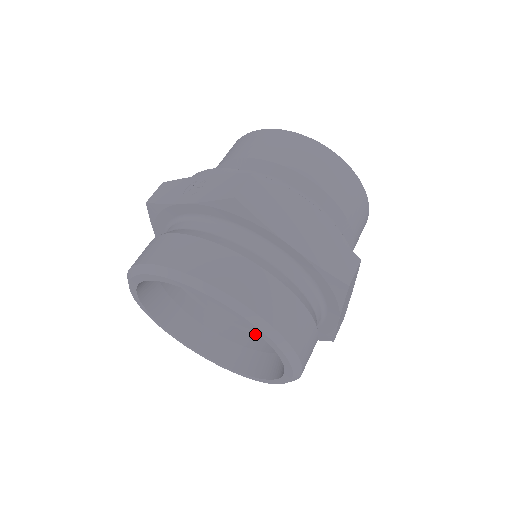
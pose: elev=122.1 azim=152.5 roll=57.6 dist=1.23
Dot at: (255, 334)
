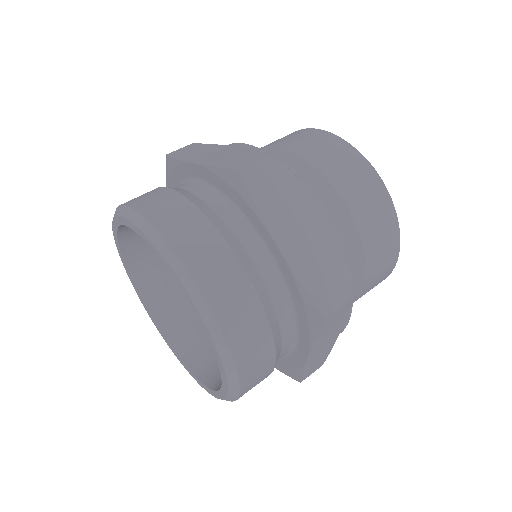
Dot at: occluded
